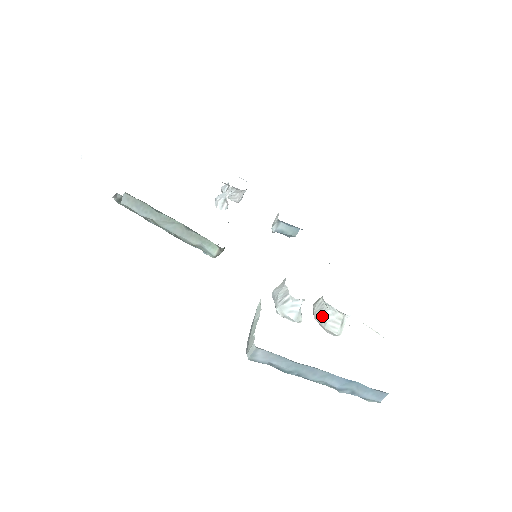
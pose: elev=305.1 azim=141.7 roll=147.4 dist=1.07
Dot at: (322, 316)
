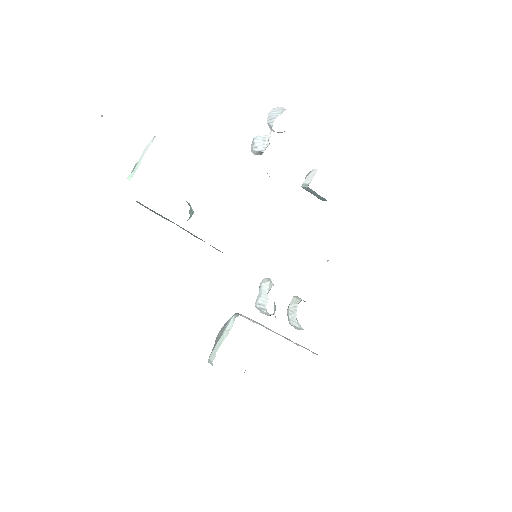
Dot at: (290, 318)
